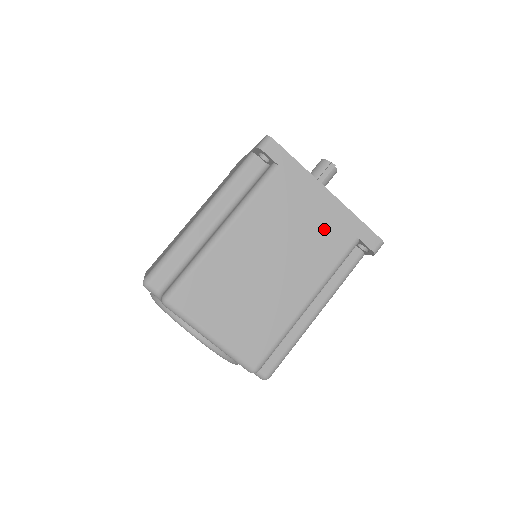
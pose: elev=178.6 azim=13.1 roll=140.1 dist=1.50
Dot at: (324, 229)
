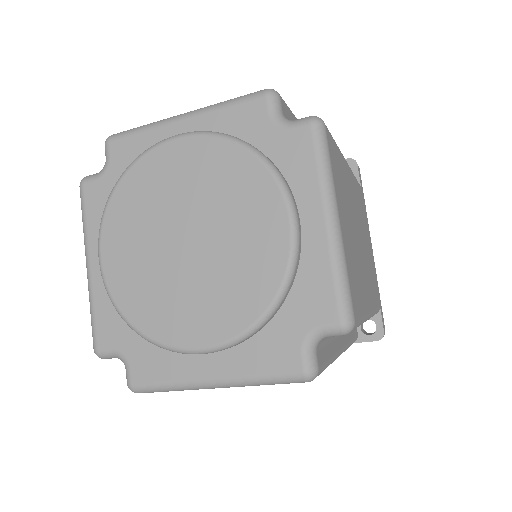
Dot at: (372, 268)
